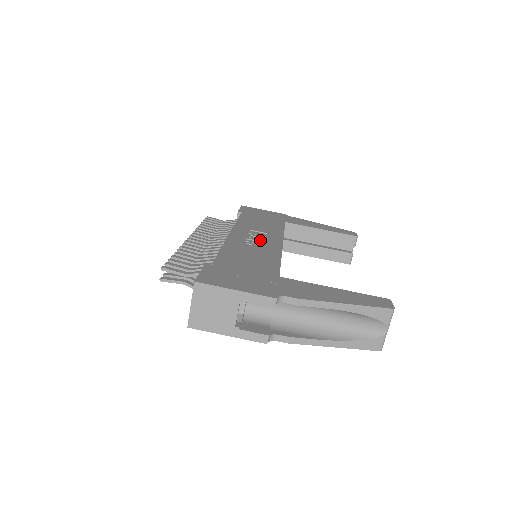
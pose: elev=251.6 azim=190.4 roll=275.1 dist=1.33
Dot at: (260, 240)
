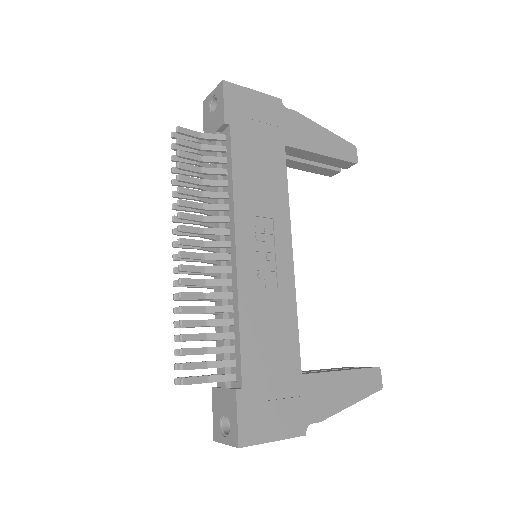
Dot at: (270, 257)
